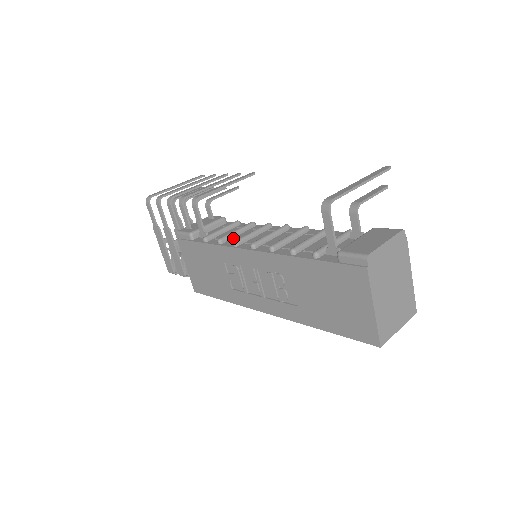
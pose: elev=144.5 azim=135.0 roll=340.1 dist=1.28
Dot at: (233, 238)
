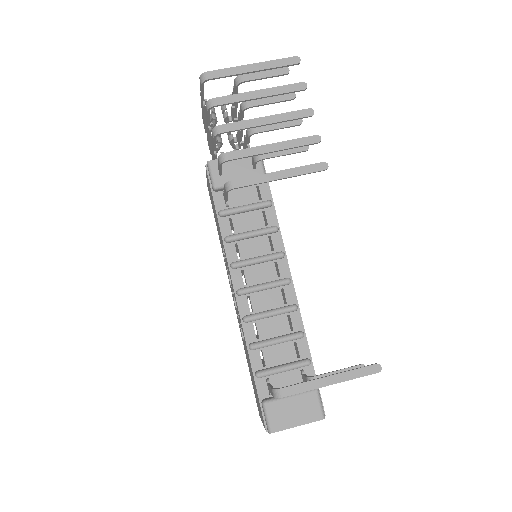
Dot at: (242, 241)
